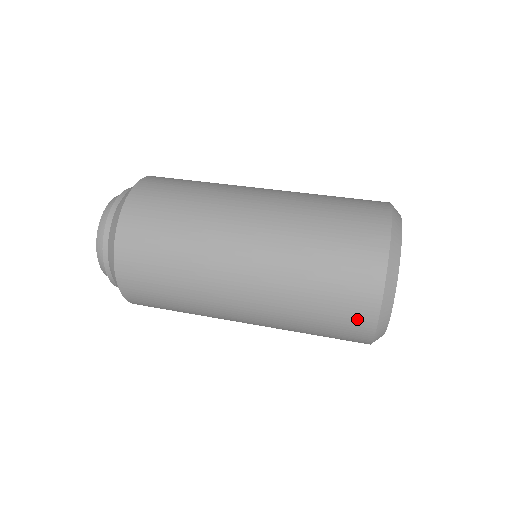
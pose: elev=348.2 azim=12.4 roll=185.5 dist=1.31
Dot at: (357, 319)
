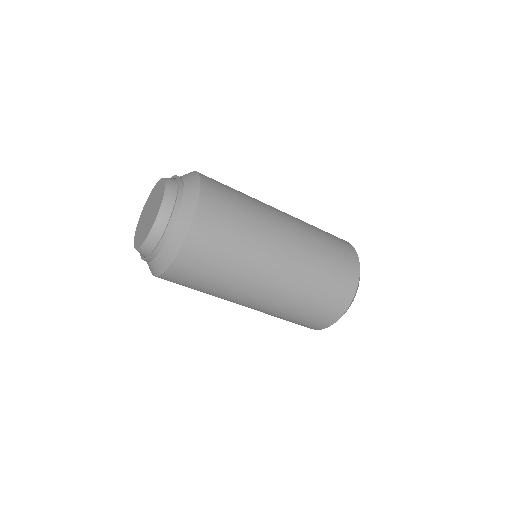
Dot at: (304, 326)
